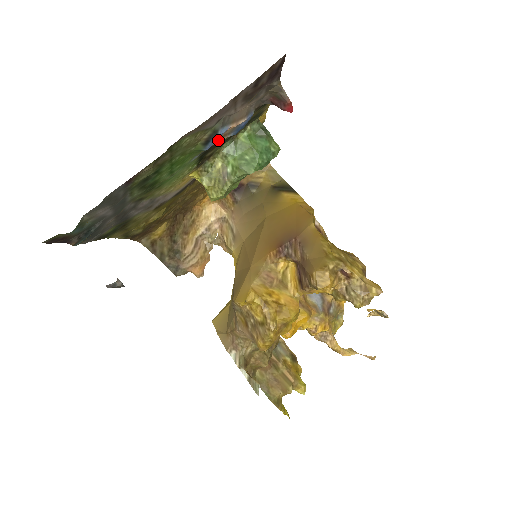
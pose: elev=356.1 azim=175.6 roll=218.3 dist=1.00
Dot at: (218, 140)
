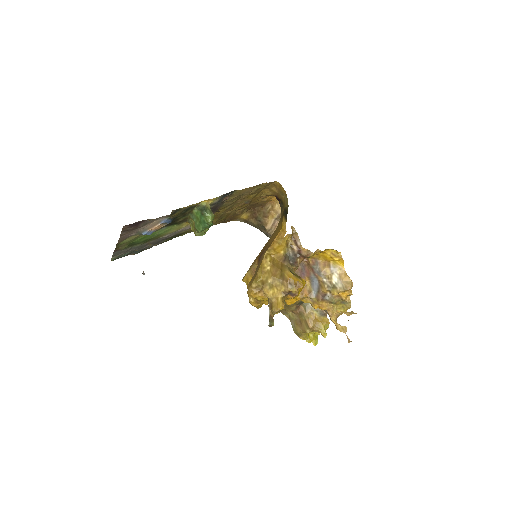
Dot at: (157, 229)
